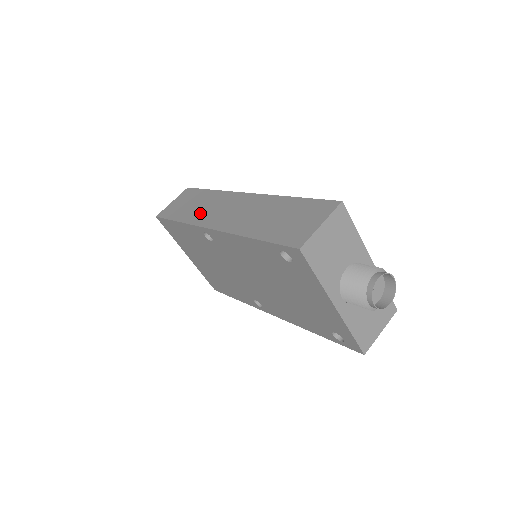
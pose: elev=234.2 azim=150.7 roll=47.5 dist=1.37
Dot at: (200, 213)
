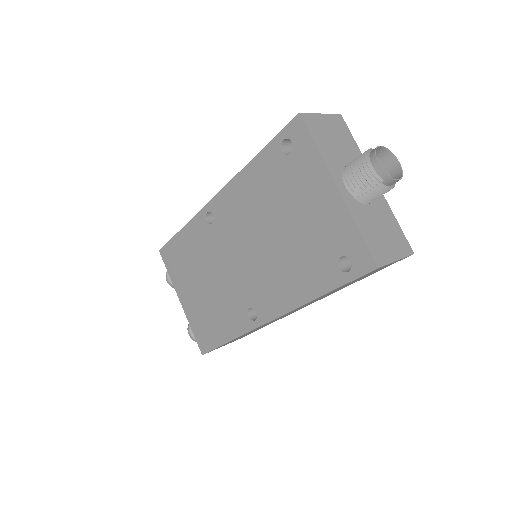
Dot at: occluded
